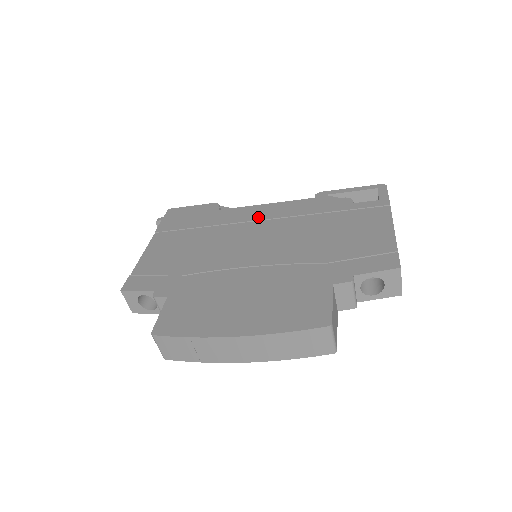
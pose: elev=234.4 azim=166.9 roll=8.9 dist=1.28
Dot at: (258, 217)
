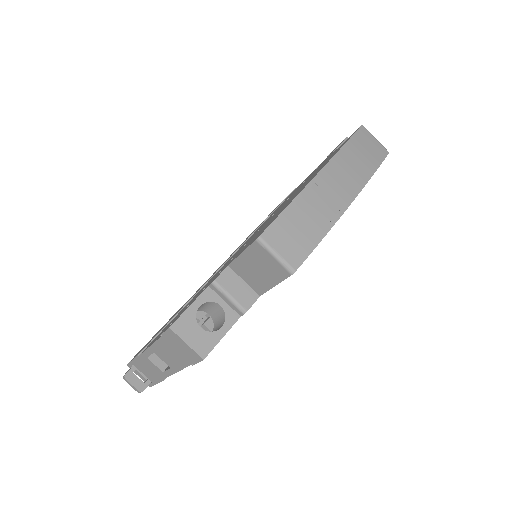
Dot at: occluded
